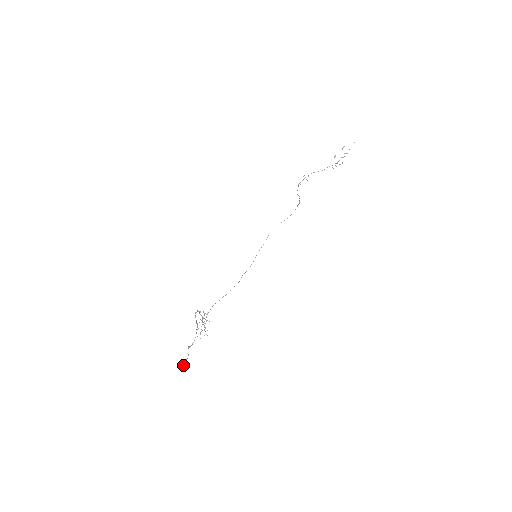
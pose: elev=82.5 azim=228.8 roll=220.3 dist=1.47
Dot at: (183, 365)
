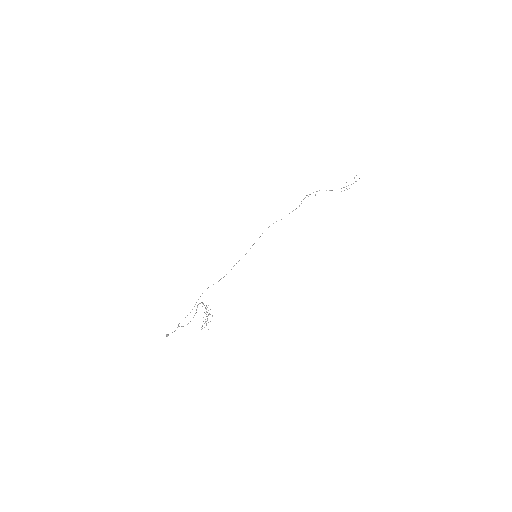
Dot at: occluded
